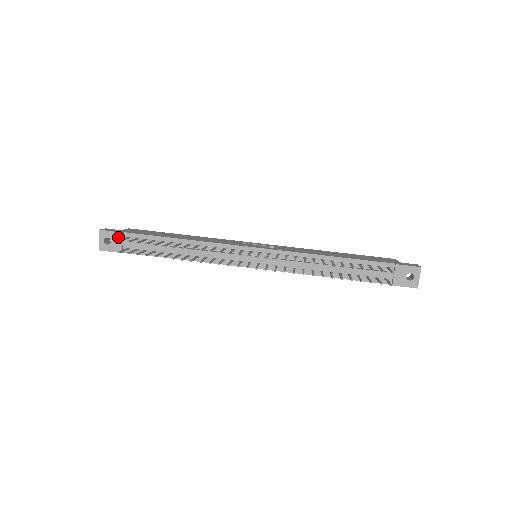
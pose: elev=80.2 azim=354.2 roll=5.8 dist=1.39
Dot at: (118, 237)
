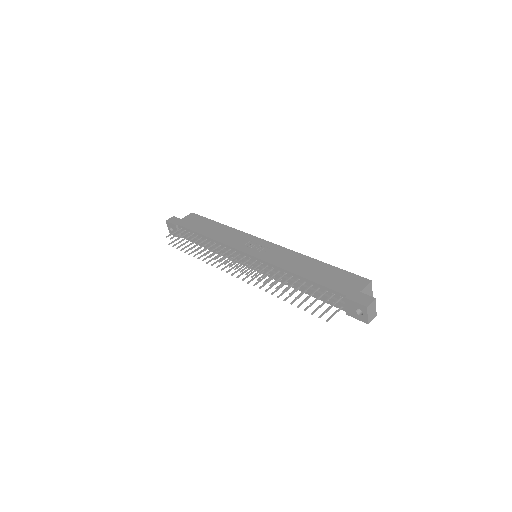
Dot at: (175, 228)
